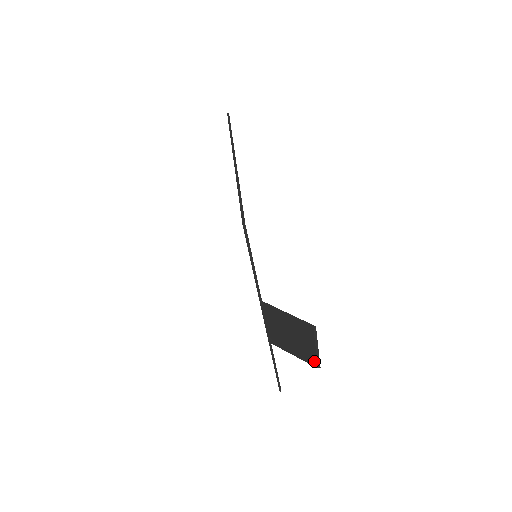
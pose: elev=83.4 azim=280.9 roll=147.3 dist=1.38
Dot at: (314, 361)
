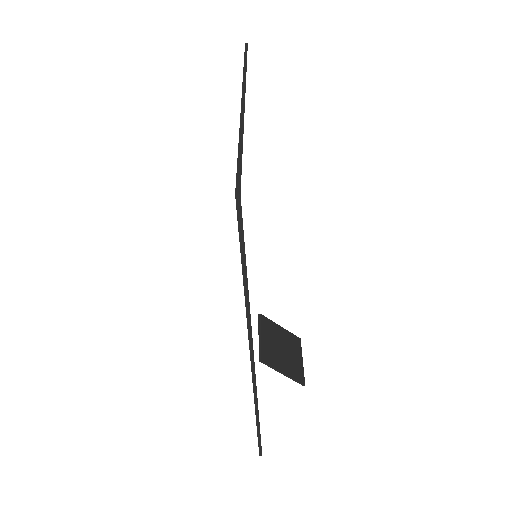
Dot at: (297, 344)
